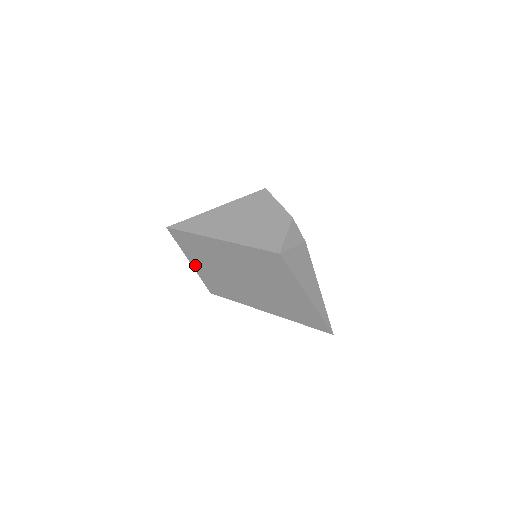
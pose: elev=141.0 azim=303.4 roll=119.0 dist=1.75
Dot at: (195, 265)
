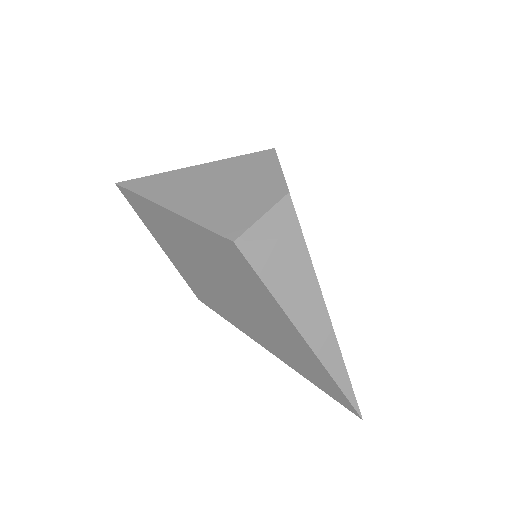
Dot at: (165, 250)
